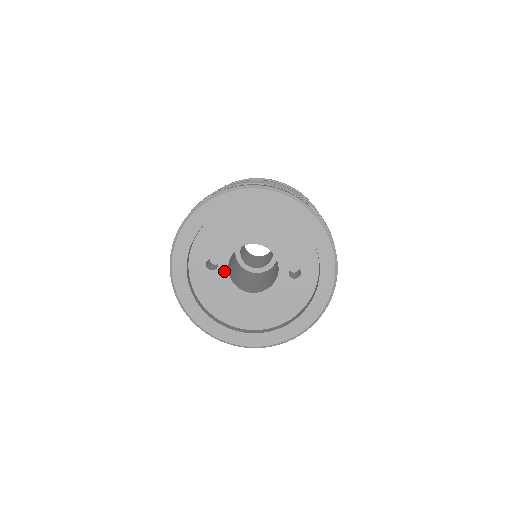
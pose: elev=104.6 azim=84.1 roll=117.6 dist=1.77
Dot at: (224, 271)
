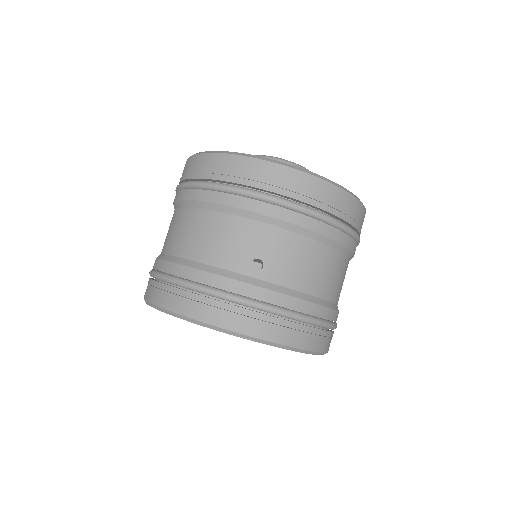
Dot at: occluded
